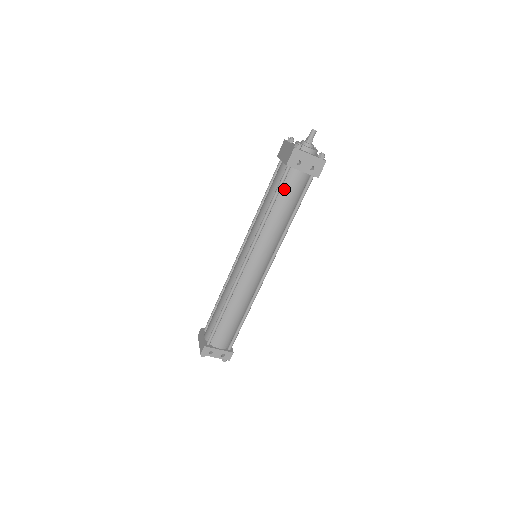
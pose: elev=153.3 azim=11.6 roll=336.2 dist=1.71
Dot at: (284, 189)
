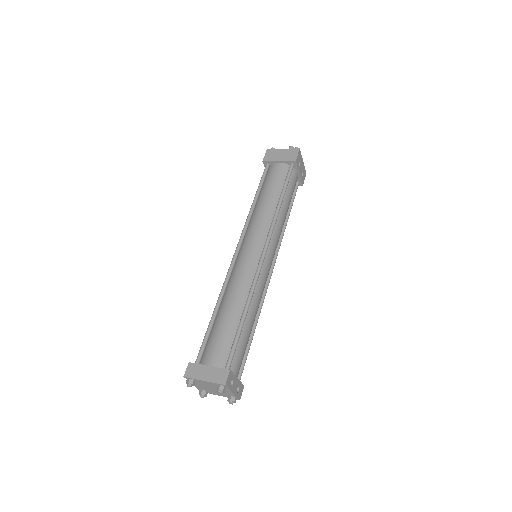
Dot at: (289, 185)
